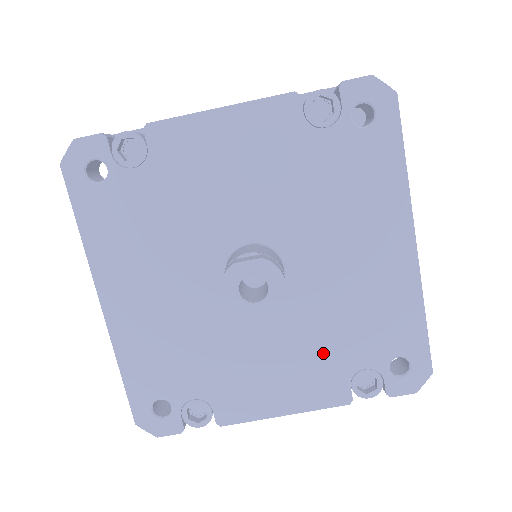
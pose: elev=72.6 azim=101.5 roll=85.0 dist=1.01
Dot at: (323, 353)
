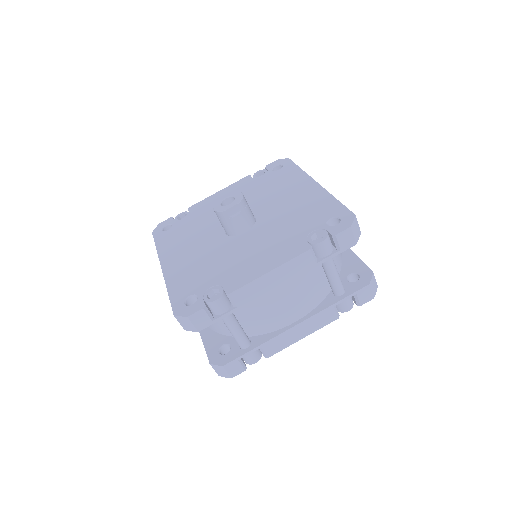
Dot at: (285, 236)
